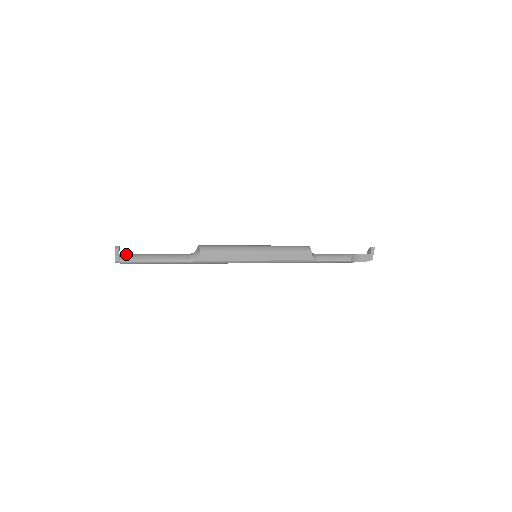
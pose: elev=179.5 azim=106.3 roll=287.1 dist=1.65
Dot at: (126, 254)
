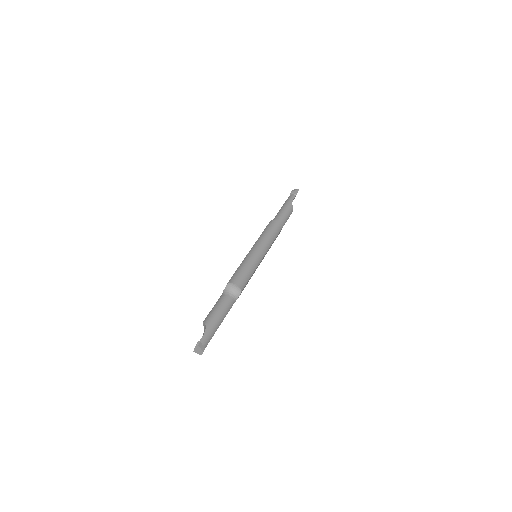
Dot at: (200, 340)
